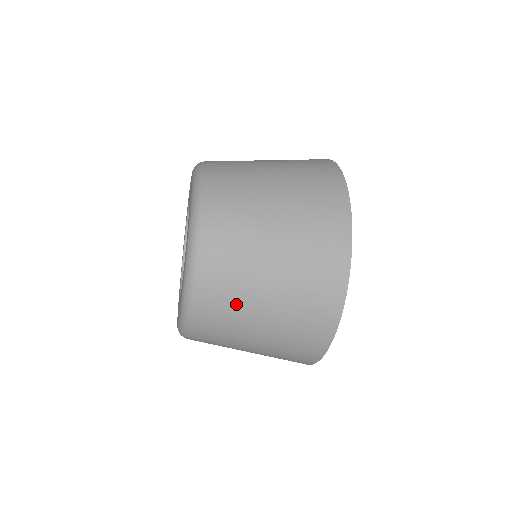
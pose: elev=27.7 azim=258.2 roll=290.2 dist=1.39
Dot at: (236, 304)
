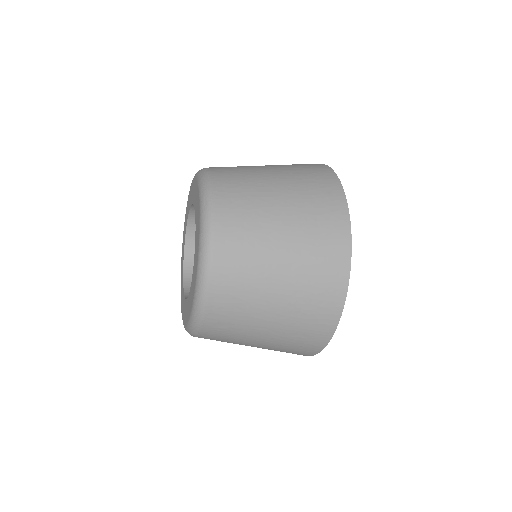
Dot at: (251, 266)
